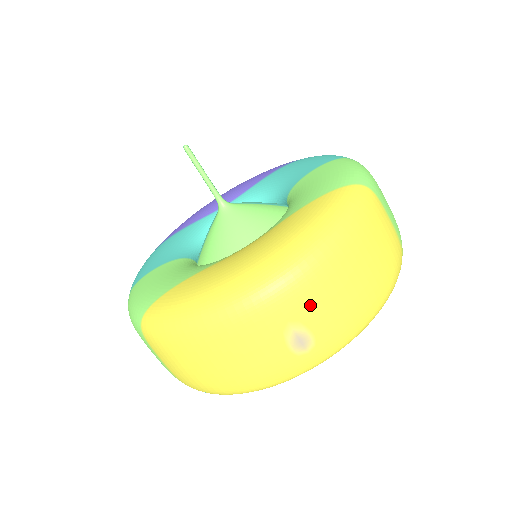
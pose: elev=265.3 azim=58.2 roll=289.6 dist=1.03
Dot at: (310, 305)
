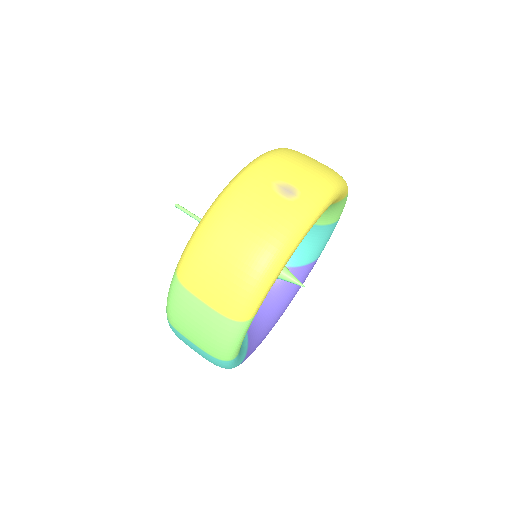
Dot at: (280, 171)
